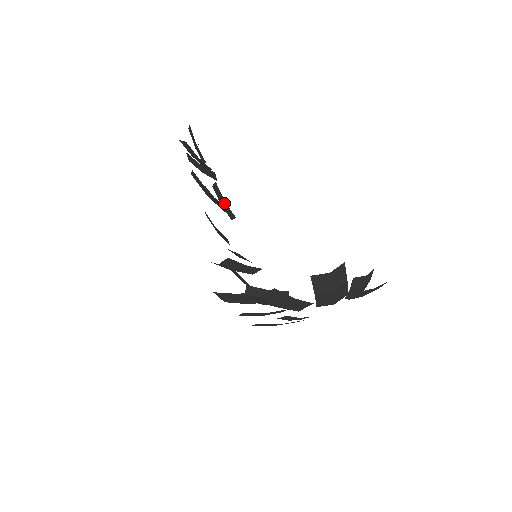
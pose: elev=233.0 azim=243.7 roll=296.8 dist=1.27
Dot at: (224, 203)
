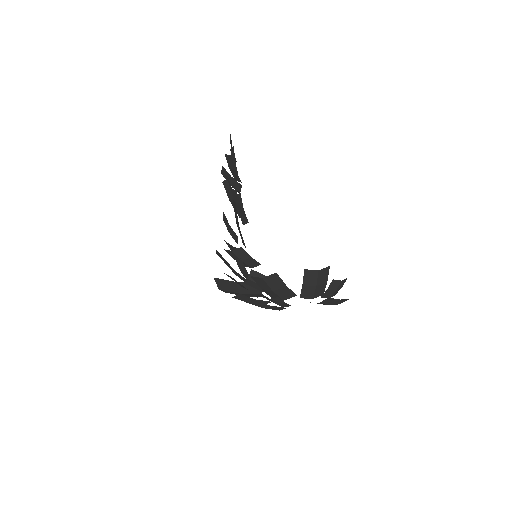
Dot at: occluded
